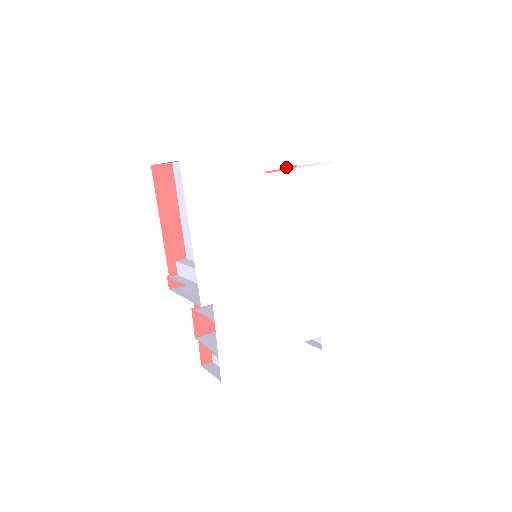
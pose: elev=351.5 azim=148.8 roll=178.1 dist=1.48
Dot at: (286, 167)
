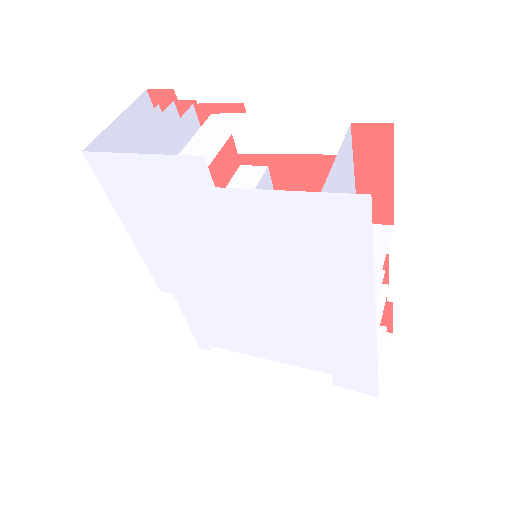
Dot at: (367, 123)
